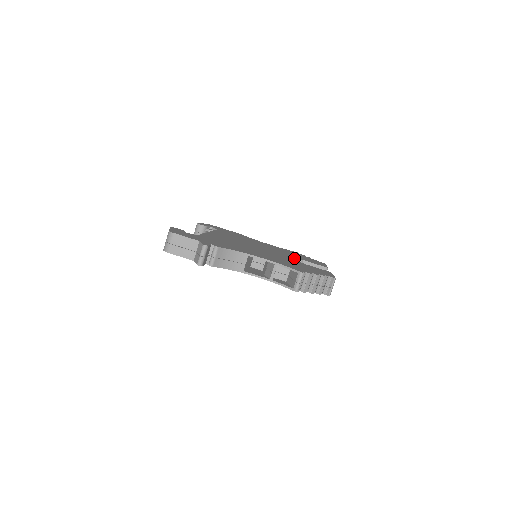
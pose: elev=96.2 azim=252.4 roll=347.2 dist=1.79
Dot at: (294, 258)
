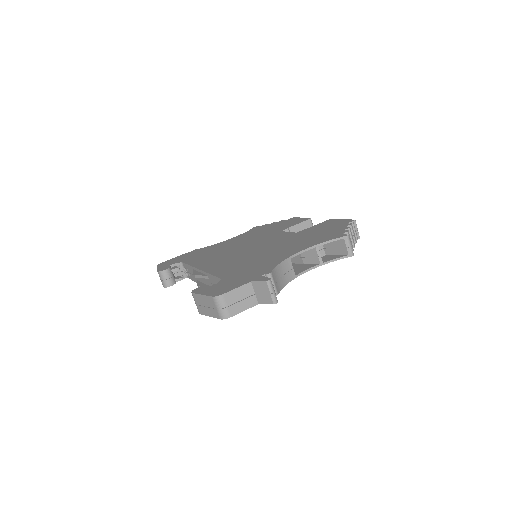
Dot at: (285, 232)
